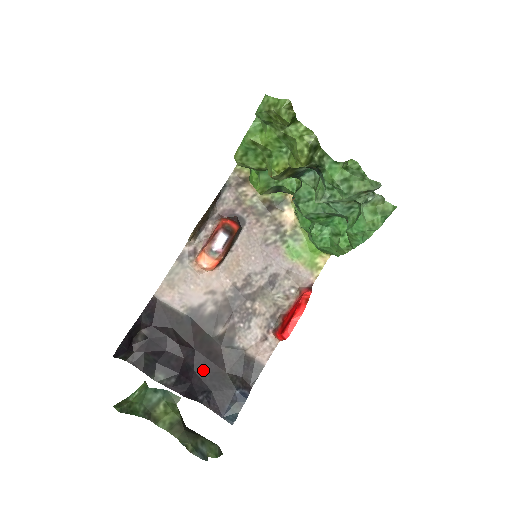
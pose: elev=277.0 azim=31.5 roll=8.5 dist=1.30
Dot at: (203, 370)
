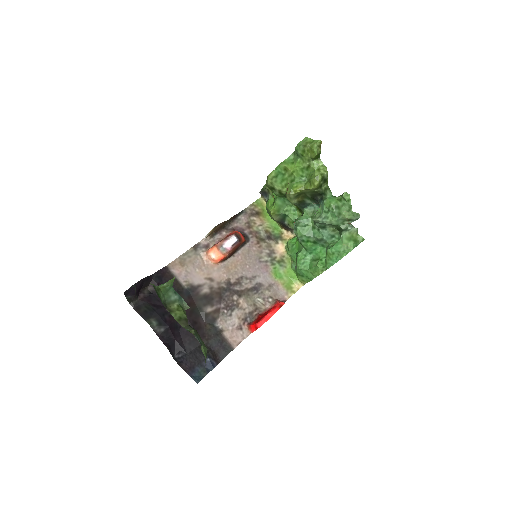
Dot at: (186, 334)
